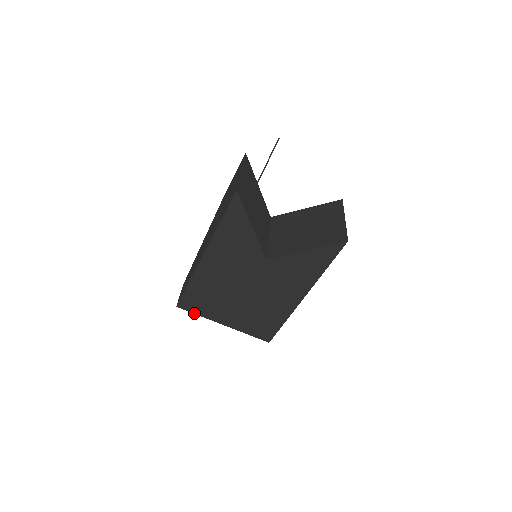
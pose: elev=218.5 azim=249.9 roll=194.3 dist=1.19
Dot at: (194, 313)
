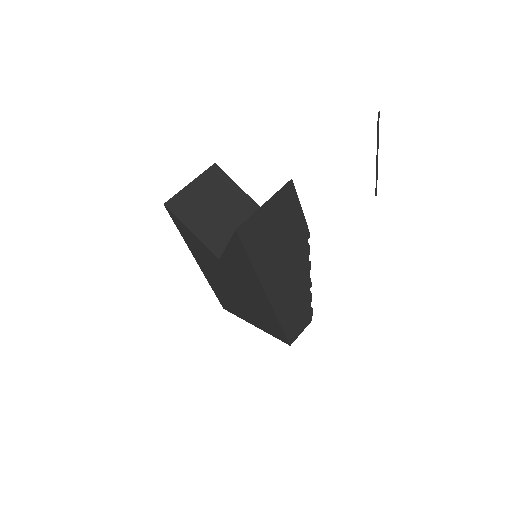
Dot at: (234, 314)
